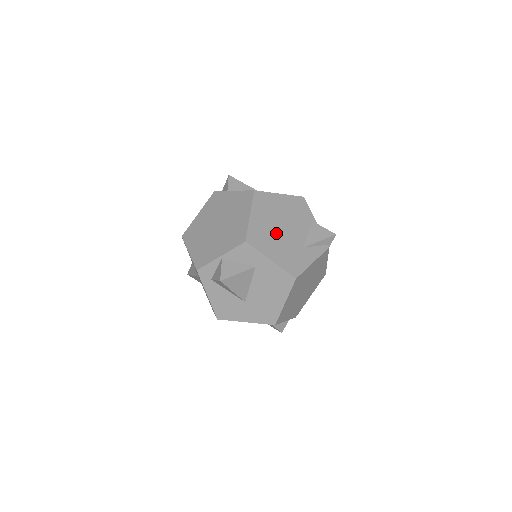
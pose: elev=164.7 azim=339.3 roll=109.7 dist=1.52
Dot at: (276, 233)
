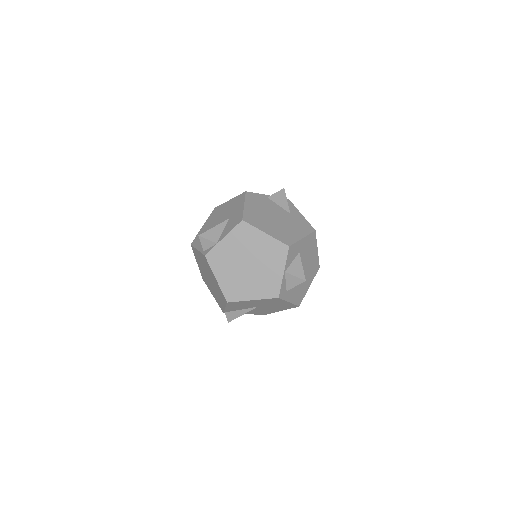
Dot at: (280, 224)
